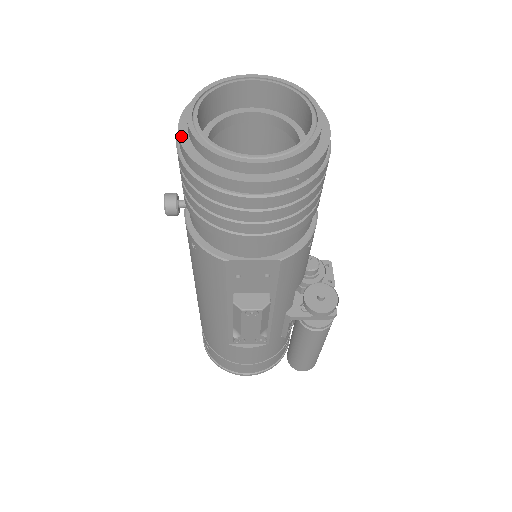
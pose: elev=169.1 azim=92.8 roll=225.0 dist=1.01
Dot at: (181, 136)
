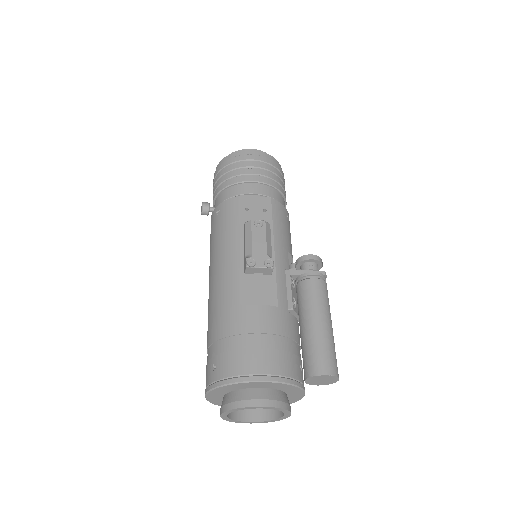
Dot at: occluded
